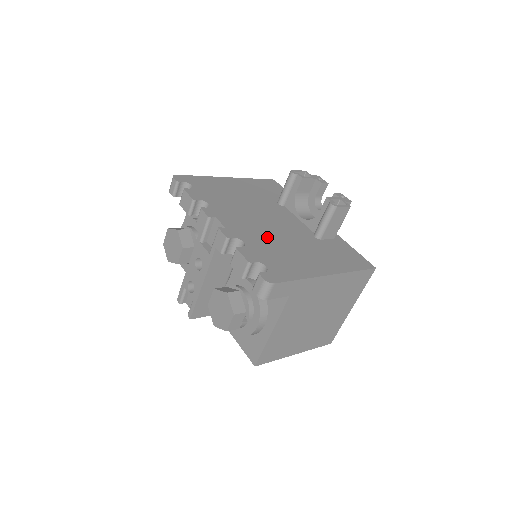
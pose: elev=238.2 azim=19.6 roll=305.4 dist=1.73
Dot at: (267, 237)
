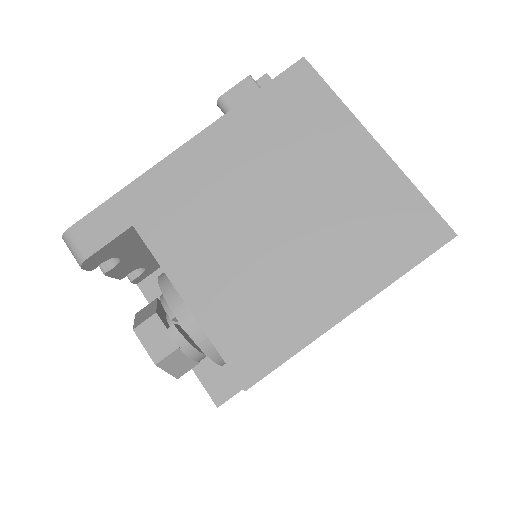
Dot at: occluded
